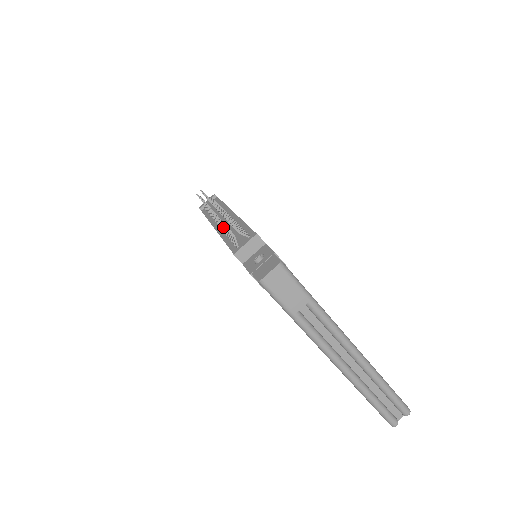
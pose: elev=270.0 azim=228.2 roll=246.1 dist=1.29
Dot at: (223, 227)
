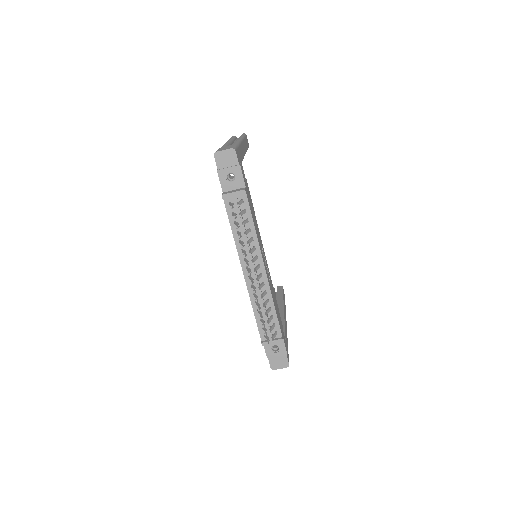
Dot at: (257, 304)
